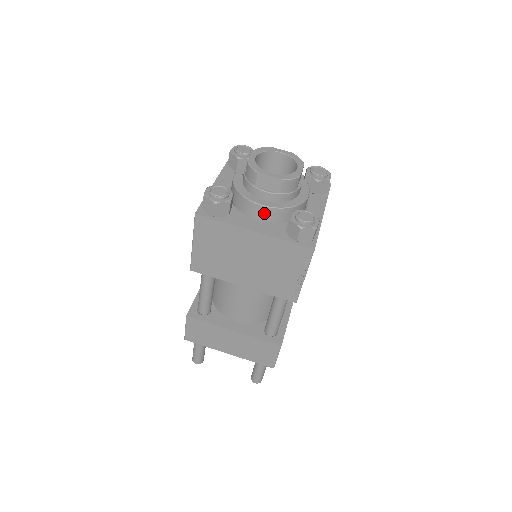
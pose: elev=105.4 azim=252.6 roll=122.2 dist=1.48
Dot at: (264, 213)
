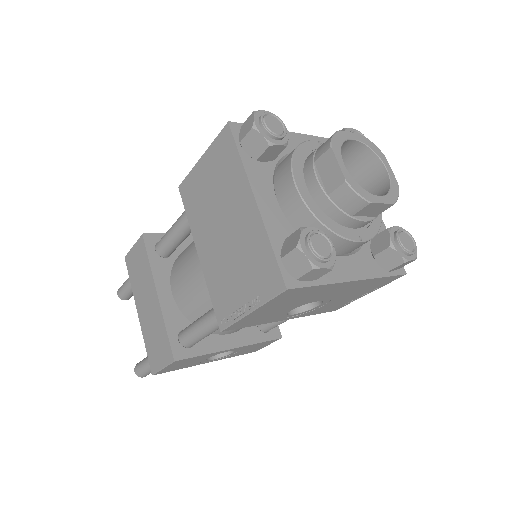
Dot at: (290, 198)
